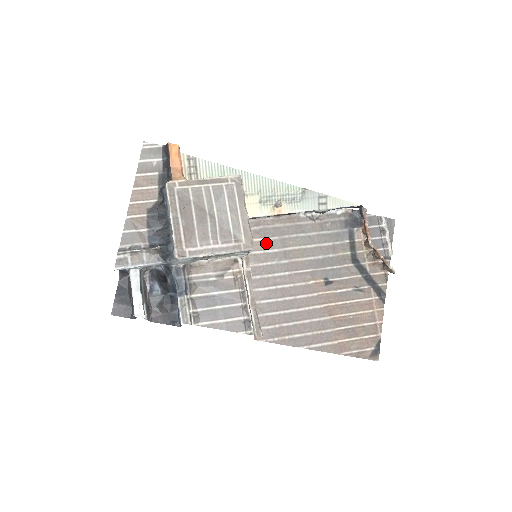
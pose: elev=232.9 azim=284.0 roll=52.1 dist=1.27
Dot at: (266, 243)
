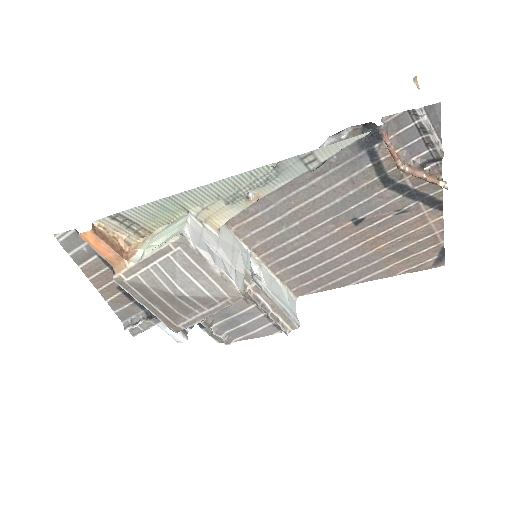
Dot at: (263, 217)
